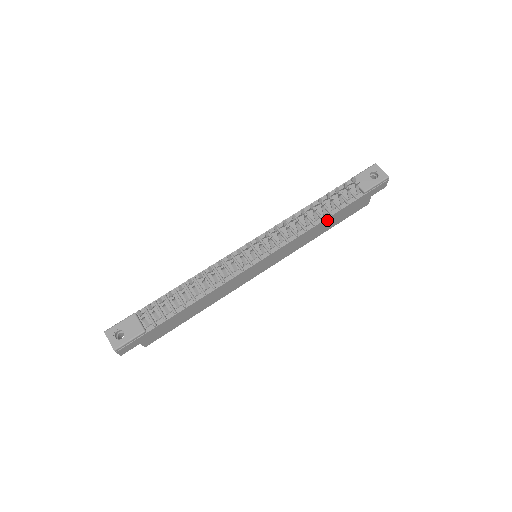
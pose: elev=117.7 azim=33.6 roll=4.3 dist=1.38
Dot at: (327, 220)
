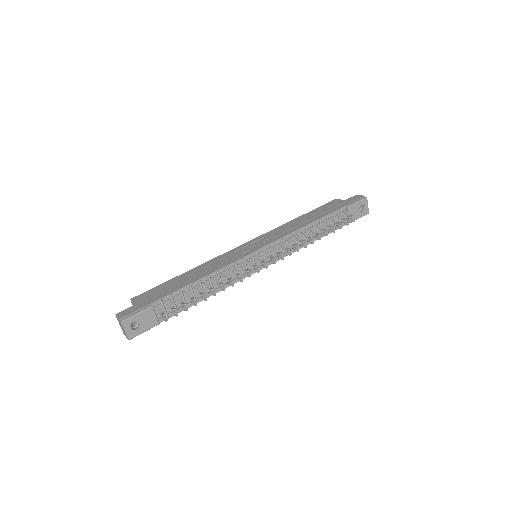
Dot at: occluded
